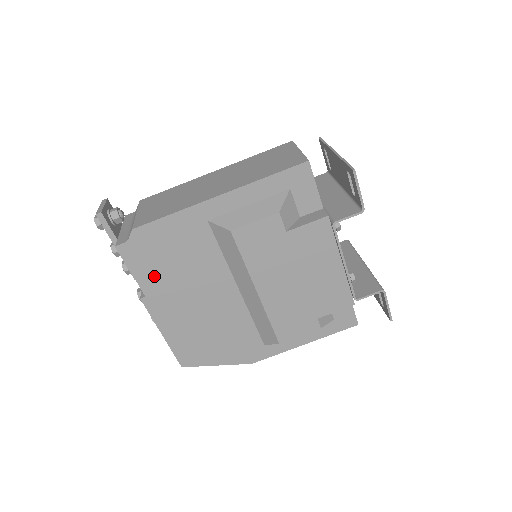
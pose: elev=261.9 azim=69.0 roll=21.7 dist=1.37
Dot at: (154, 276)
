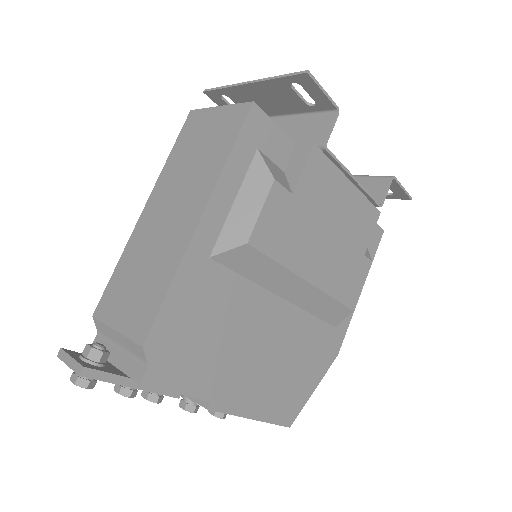
Dot at: (202, 372)
